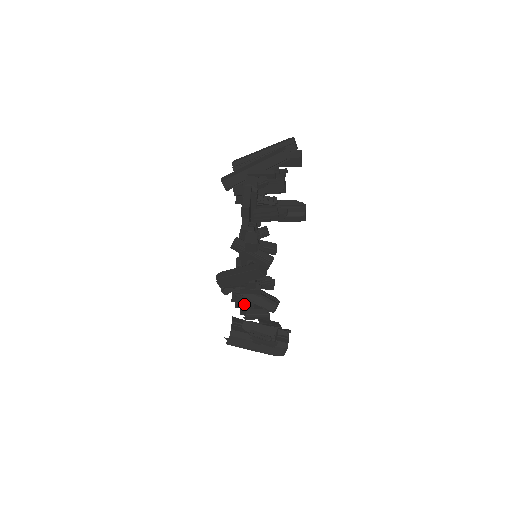
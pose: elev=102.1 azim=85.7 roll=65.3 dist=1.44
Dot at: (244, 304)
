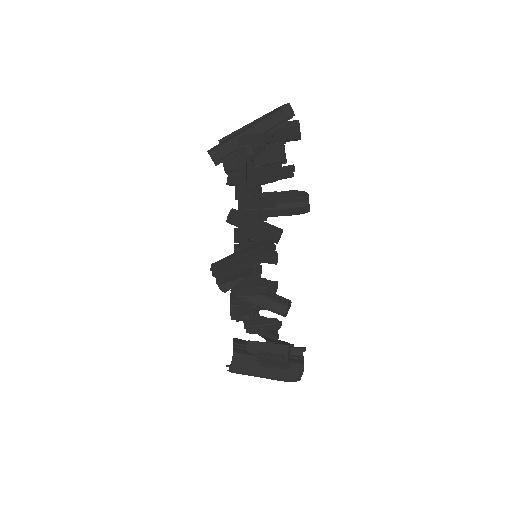
Dot at: (247, 311)
